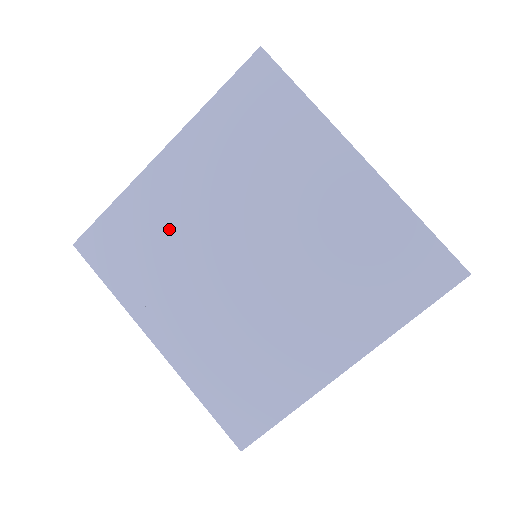
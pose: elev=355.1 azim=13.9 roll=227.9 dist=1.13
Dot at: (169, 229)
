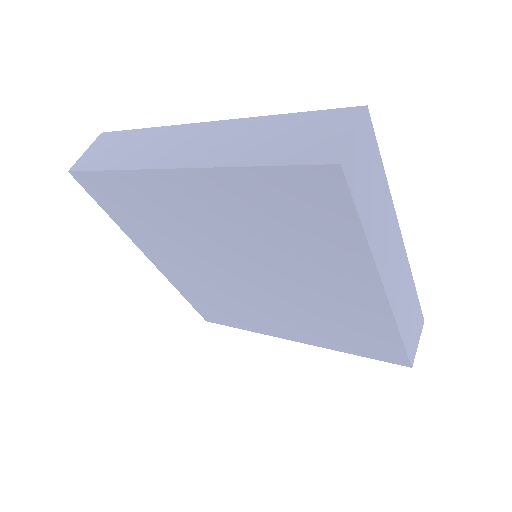
Dot at: (174, 220)
